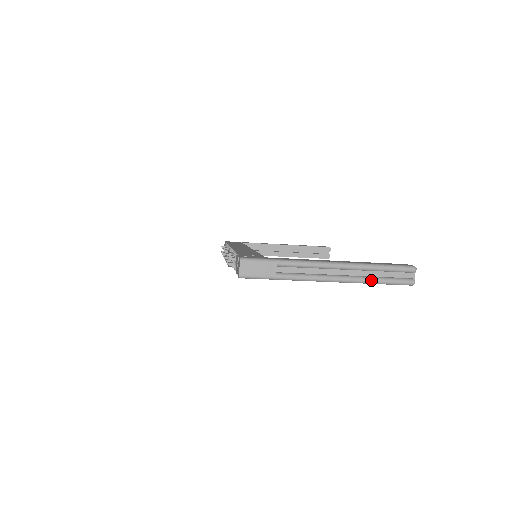
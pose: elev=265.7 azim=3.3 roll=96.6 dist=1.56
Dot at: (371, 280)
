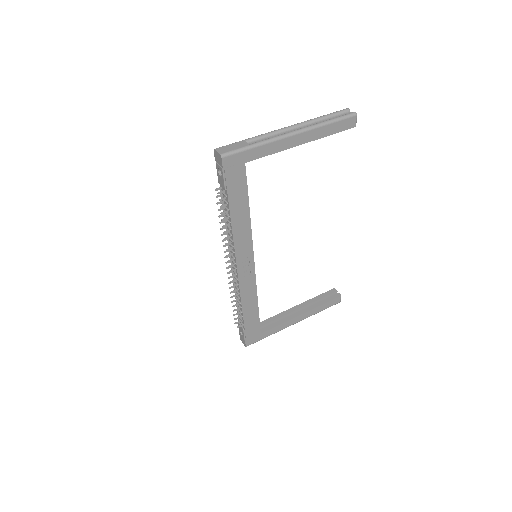
Dot at: (323, 122)
